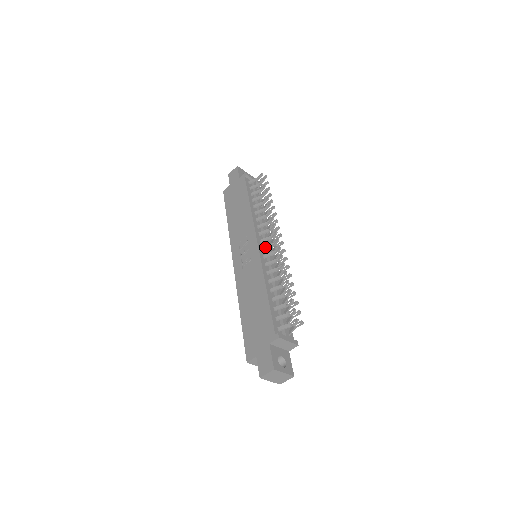
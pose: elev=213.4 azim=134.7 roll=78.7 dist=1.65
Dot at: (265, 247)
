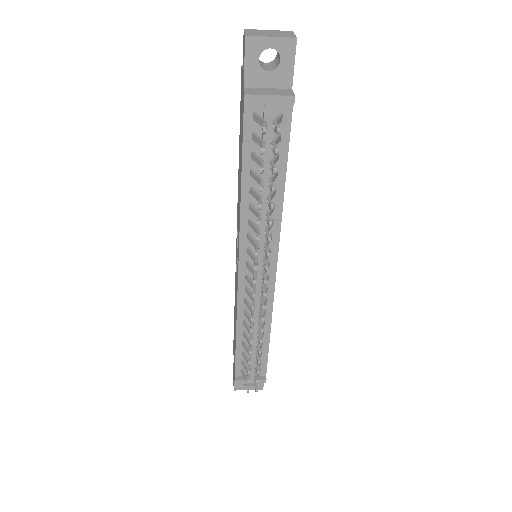
Dot at: (247, 280)
